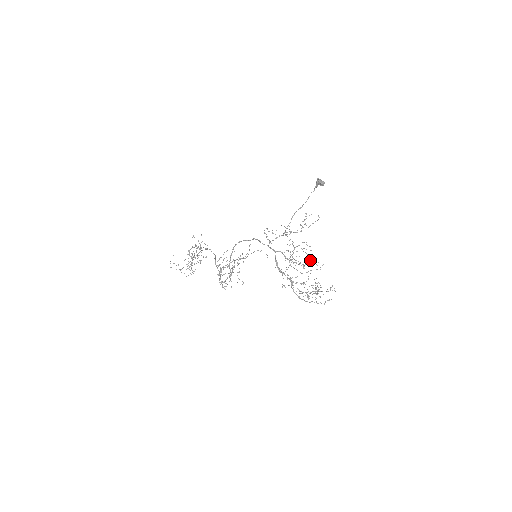
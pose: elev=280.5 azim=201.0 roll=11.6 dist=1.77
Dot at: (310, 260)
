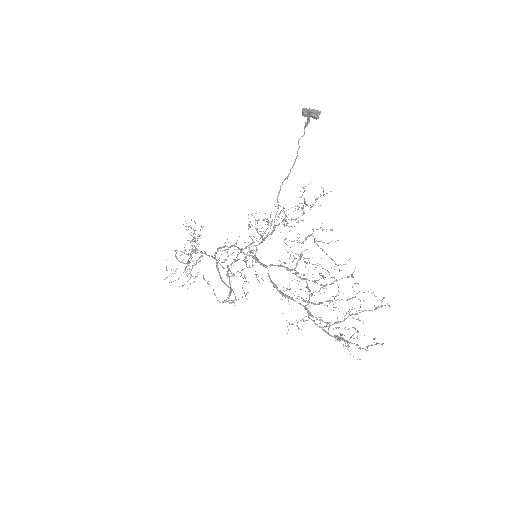
Dot at: occluded
